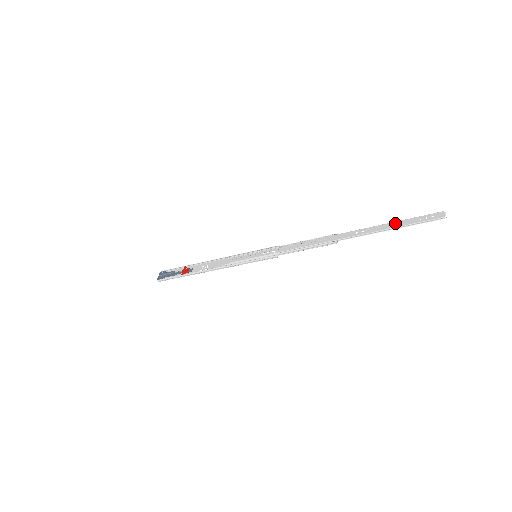
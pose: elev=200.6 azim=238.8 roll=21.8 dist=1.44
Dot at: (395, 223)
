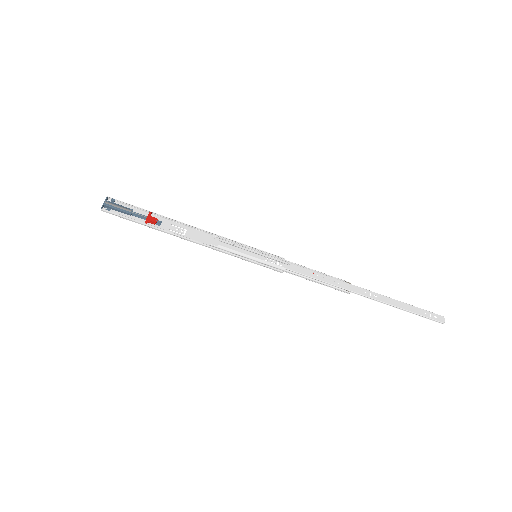
Dot at: (405, 305)
